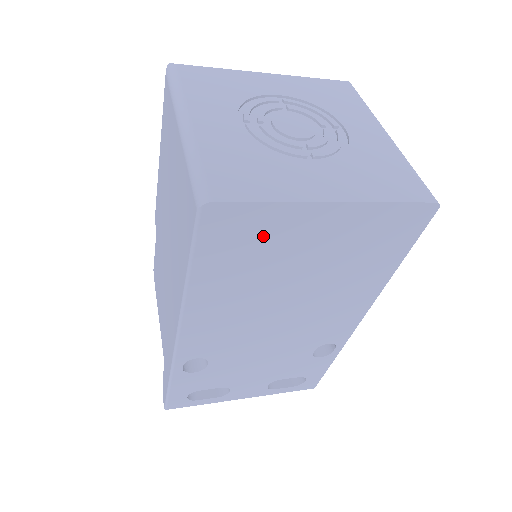
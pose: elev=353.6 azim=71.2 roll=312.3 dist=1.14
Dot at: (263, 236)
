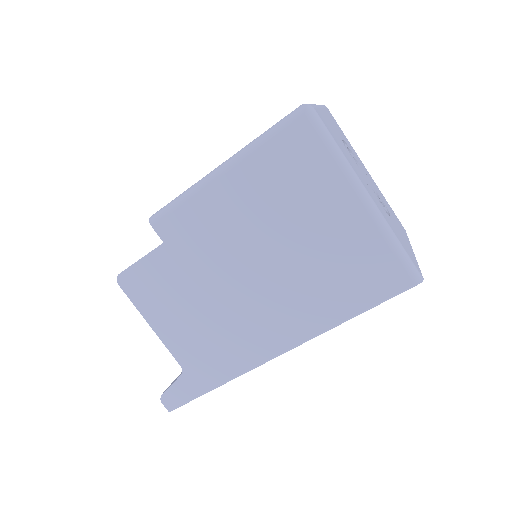
Dot at: occluded
